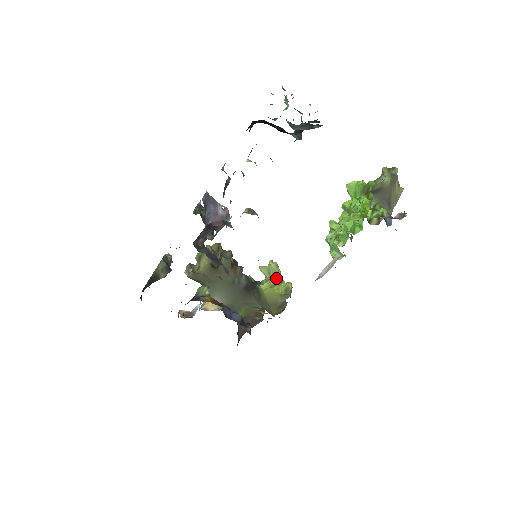
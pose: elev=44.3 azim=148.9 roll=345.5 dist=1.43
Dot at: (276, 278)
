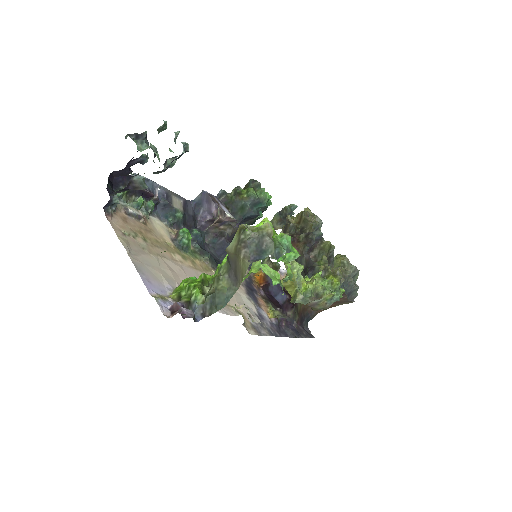
Dot at: occluded
